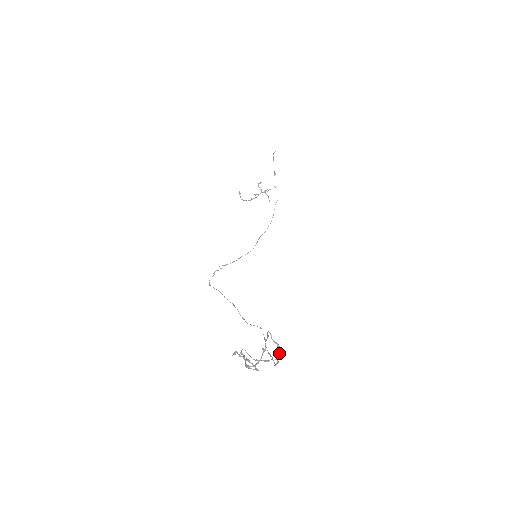
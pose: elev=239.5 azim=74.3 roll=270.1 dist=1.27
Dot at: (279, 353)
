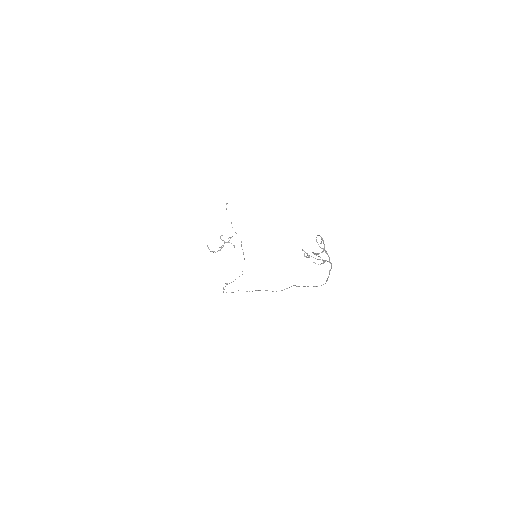
Dot at: (329, 259)
